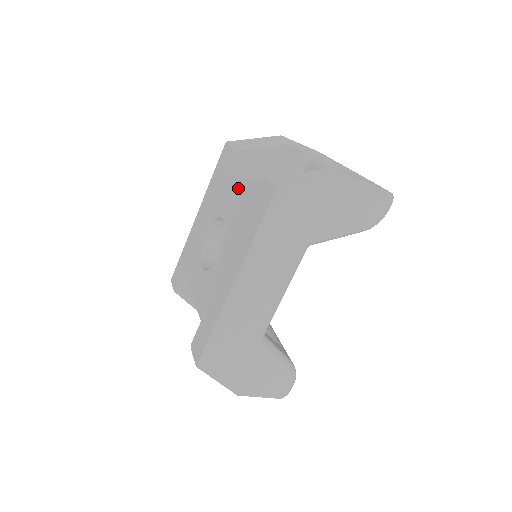
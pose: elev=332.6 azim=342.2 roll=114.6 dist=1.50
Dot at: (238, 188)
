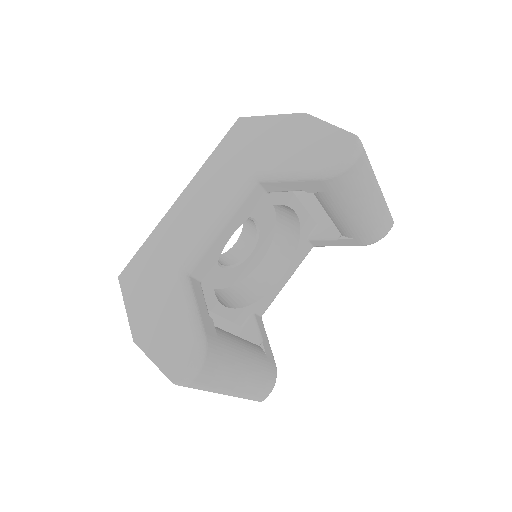
Dot at: occluded
